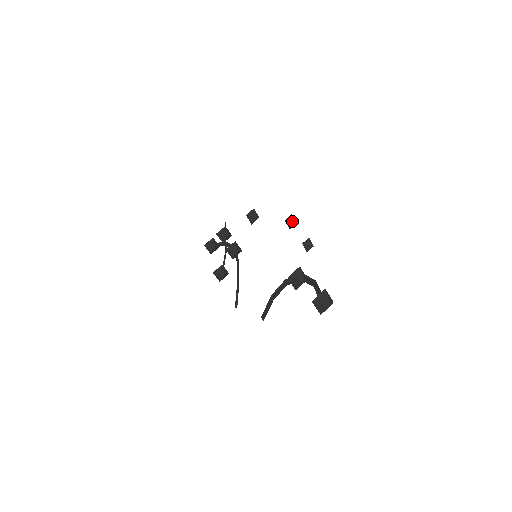
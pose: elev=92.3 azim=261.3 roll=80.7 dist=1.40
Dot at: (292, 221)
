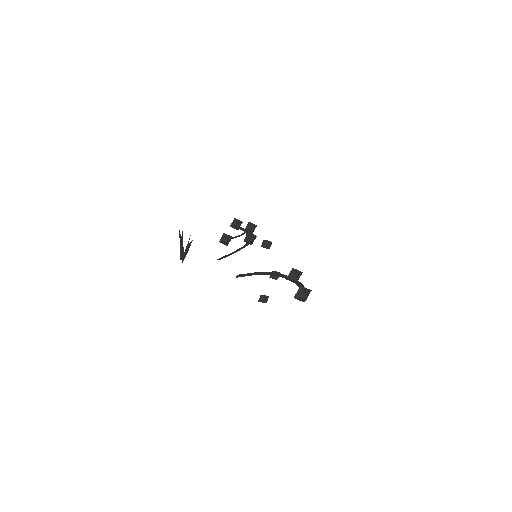
Dot at: occluded
